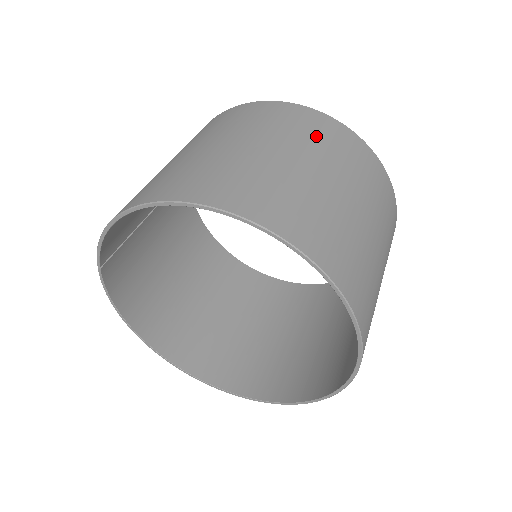
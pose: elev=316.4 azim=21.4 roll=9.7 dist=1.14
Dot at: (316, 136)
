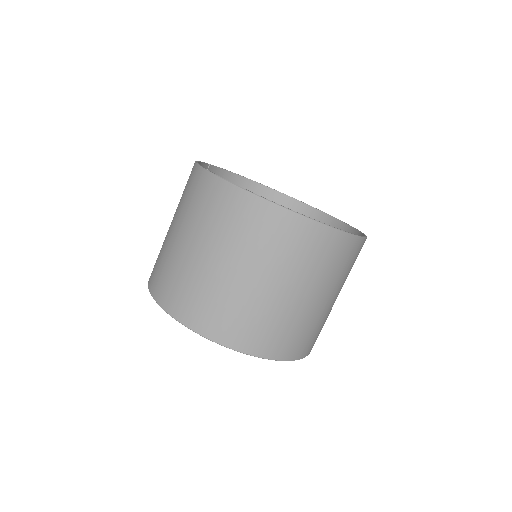
Dot at: (243, 232)
